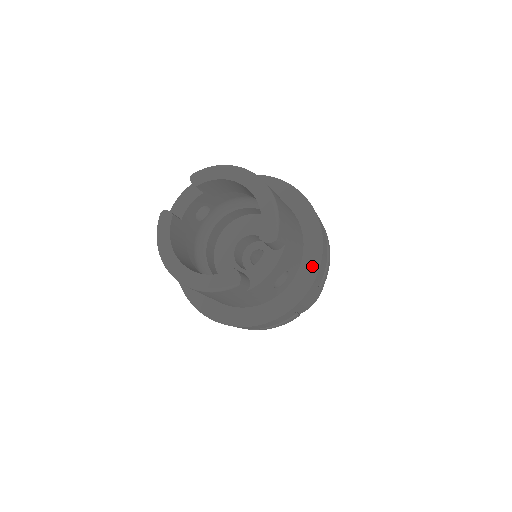
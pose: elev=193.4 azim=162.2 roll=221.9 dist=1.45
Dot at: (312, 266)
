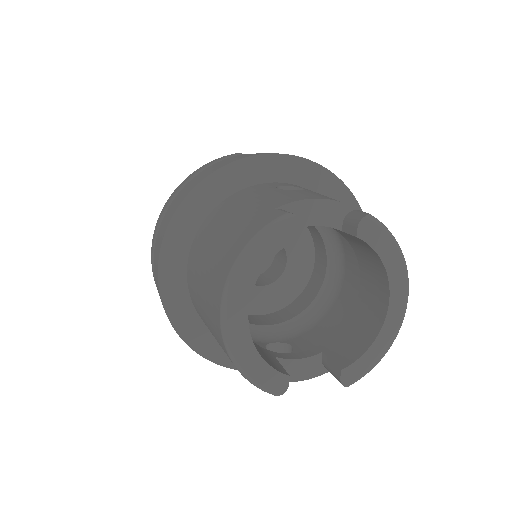
Dot at: occluded
